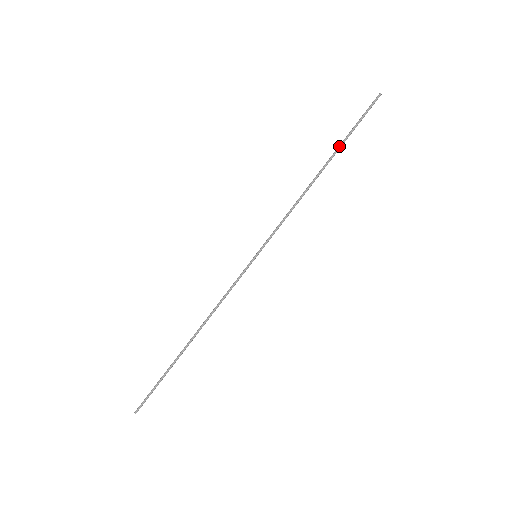
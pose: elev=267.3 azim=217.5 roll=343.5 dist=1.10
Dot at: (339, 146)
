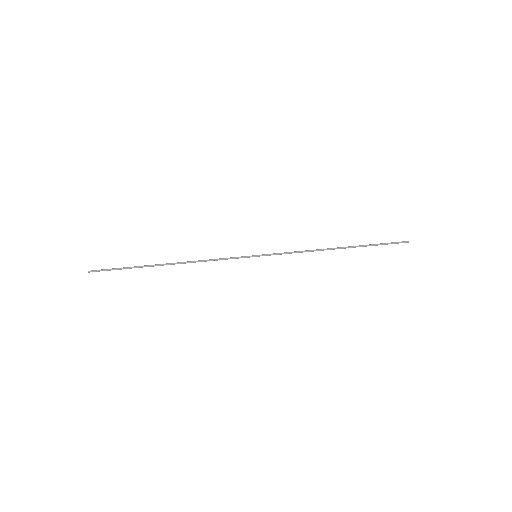
Dot at: (360, 245)
